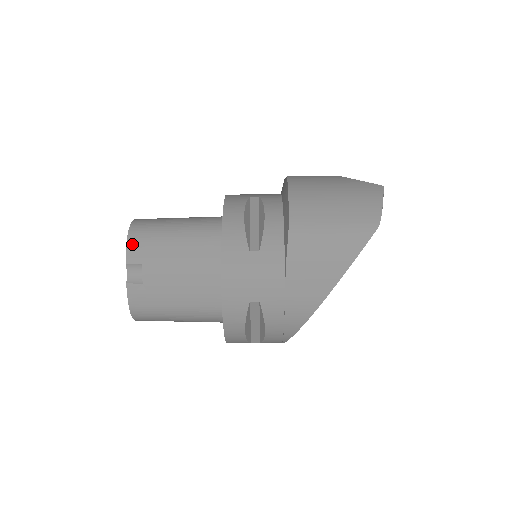
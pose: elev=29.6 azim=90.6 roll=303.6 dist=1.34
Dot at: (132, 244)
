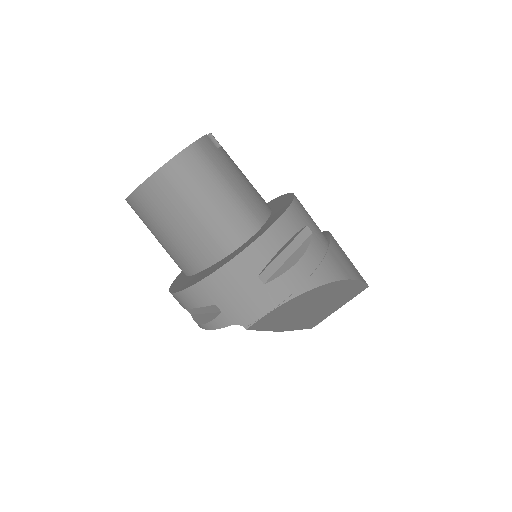
Dot at: occluded
